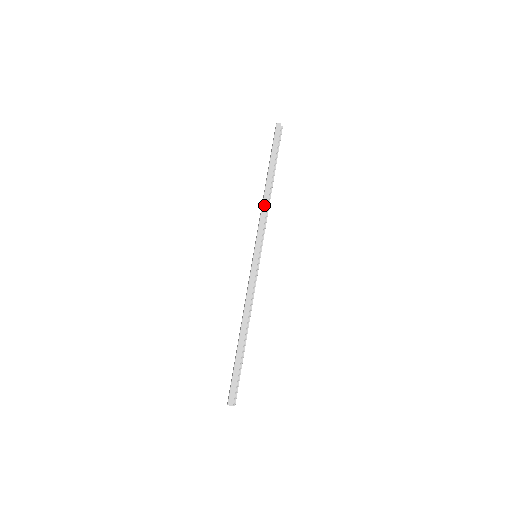
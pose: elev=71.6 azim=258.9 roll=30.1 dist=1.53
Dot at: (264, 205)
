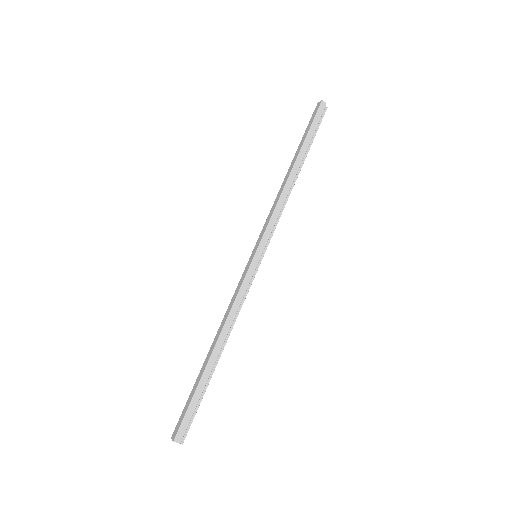
Dot at: (283, 196)
